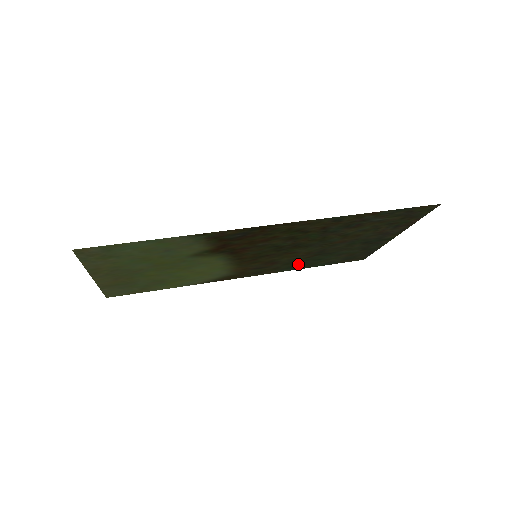
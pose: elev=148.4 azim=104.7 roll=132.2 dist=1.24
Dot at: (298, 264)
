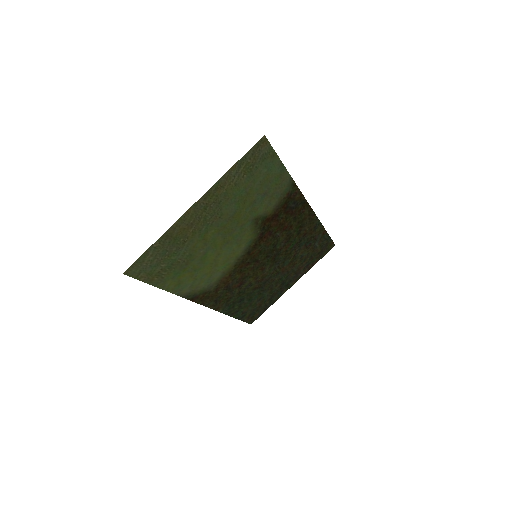
Dot at: (238, 301)
